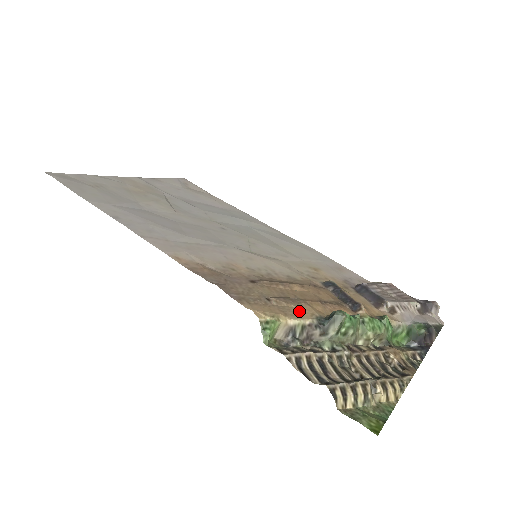
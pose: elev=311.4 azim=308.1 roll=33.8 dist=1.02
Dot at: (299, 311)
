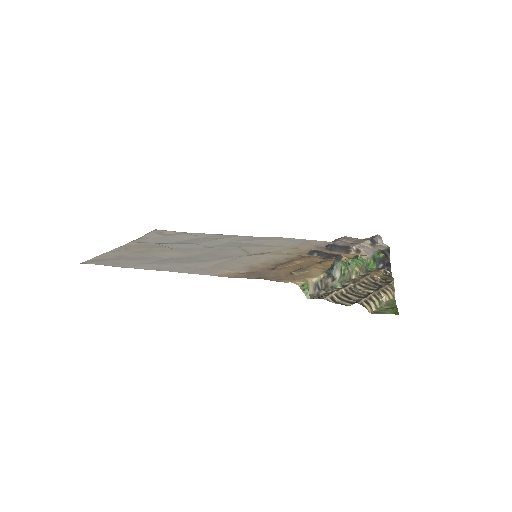
Dot at: (312, 273)
